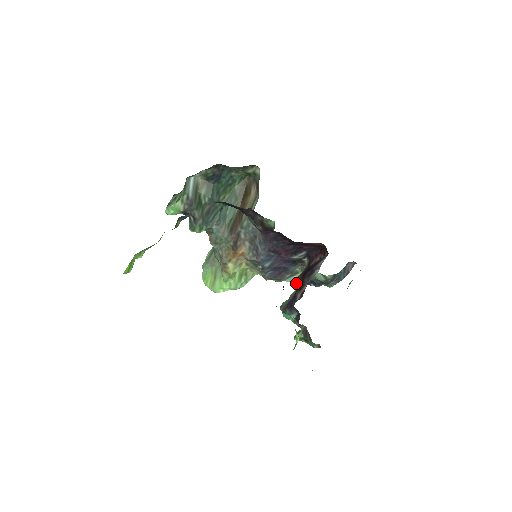
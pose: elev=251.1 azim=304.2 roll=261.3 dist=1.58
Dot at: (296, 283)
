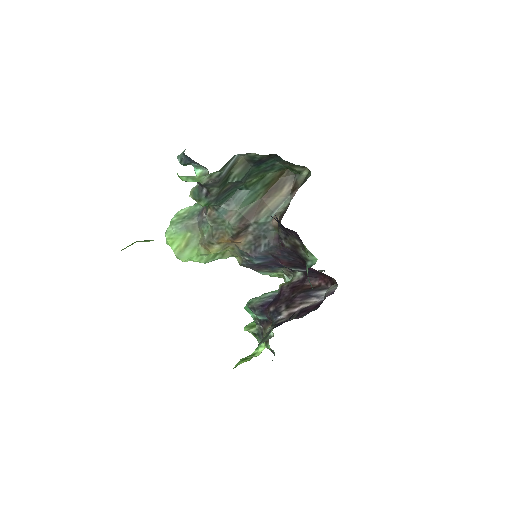
Dot at: occluded
